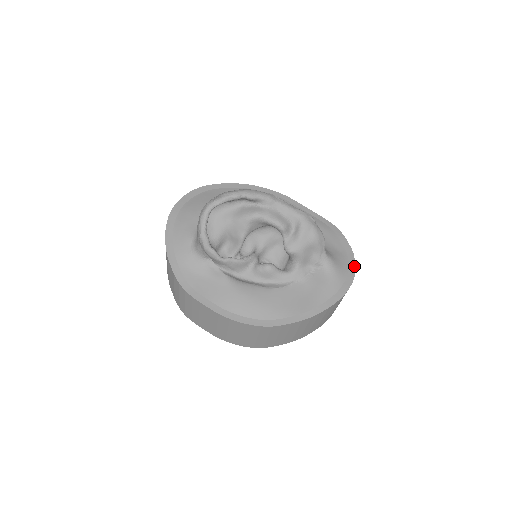
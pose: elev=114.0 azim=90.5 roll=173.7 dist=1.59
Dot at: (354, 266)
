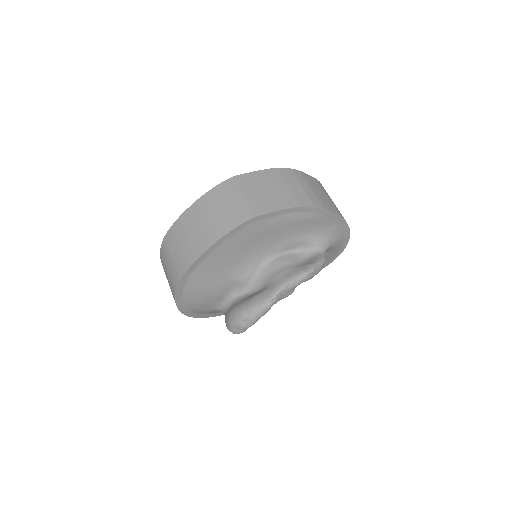
Dot at: (348, 227)
